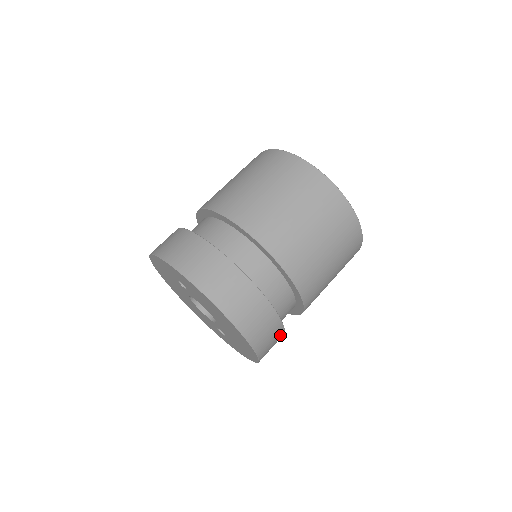
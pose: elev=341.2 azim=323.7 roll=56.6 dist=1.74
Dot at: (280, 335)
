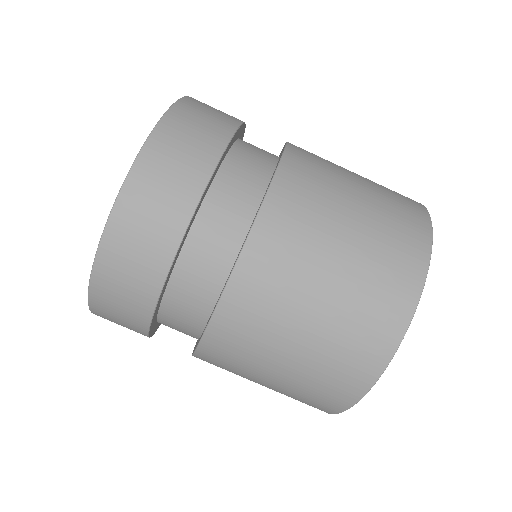
Dot at: (169, 238)
